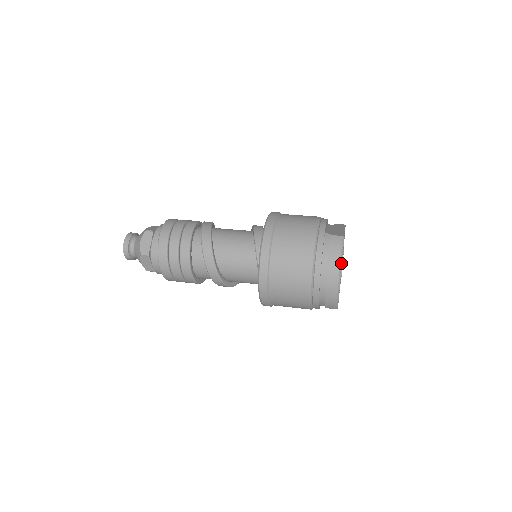
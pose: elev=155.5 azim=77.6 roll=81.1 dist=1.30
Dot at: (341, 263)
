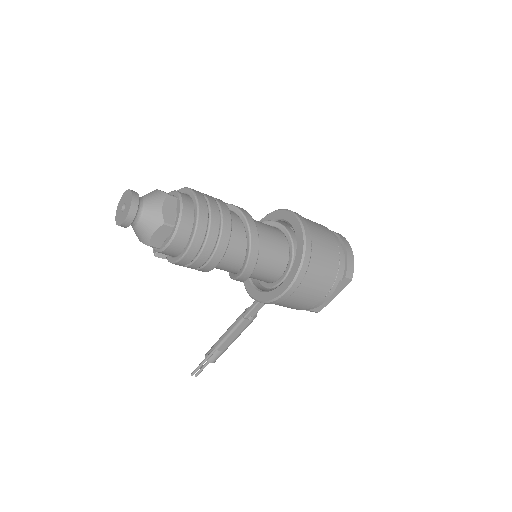
Dot at: occluded
